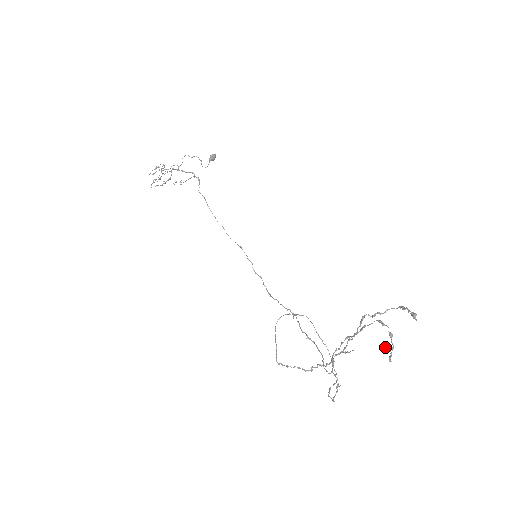
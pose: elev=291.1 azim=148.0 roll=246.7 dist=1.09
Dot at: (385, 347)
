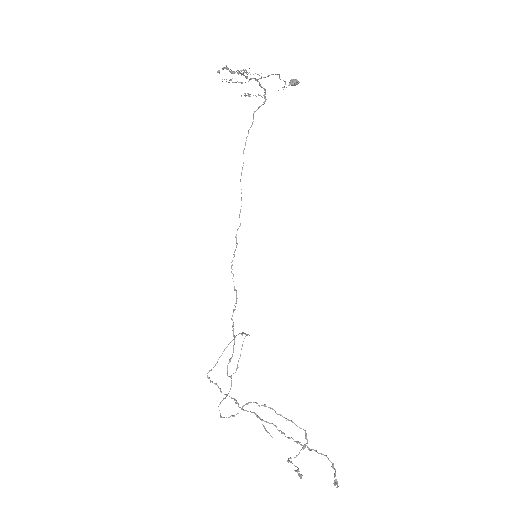
Dot at: occluded
